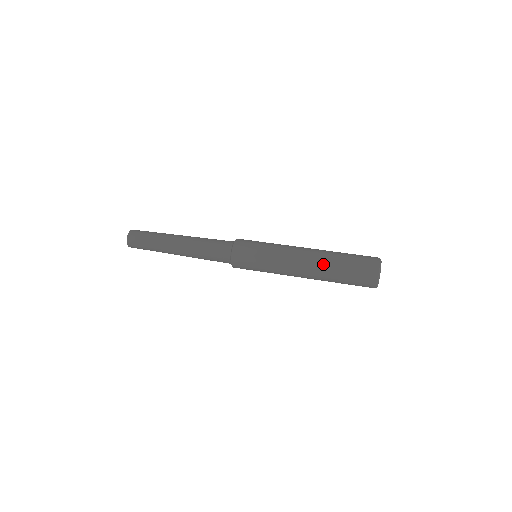
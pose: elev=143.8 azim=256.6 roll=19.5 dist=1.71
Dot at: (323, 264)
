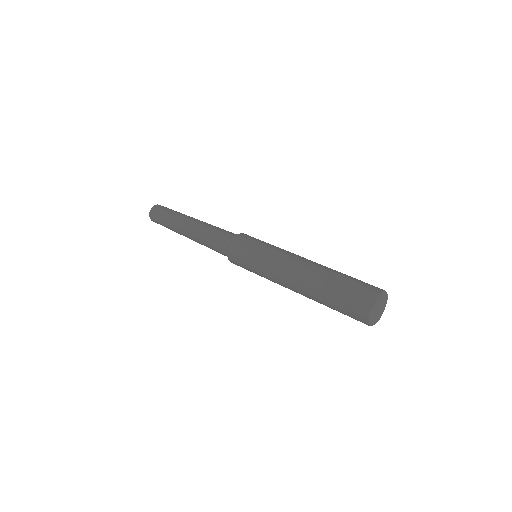
Dot at: (313, 282)
